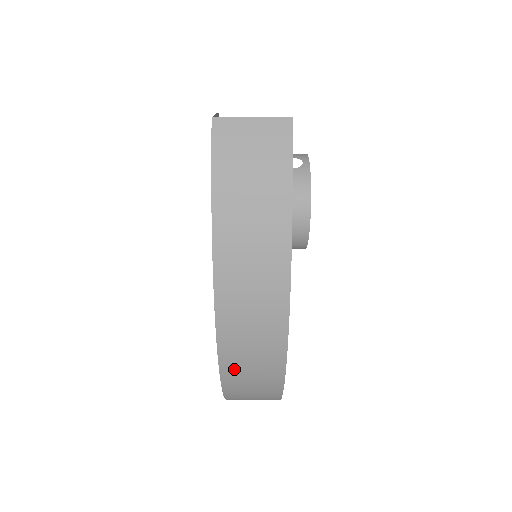
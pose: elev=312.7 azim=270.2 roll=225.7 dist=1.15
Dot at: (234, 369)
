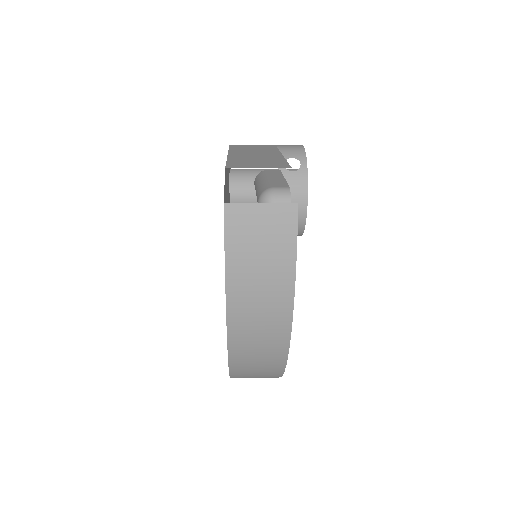
Dot at: (242, 374)
